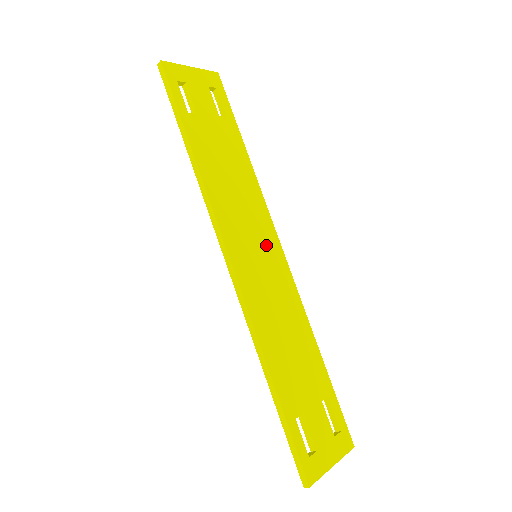
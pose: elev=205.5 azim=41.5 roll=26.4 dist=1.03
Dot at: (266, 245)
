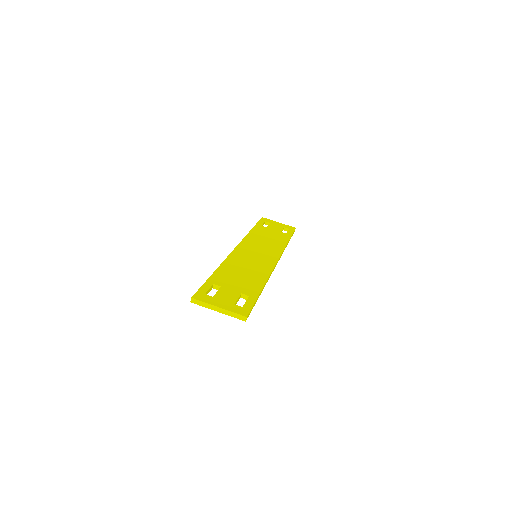
Dot at: (266, 256)
